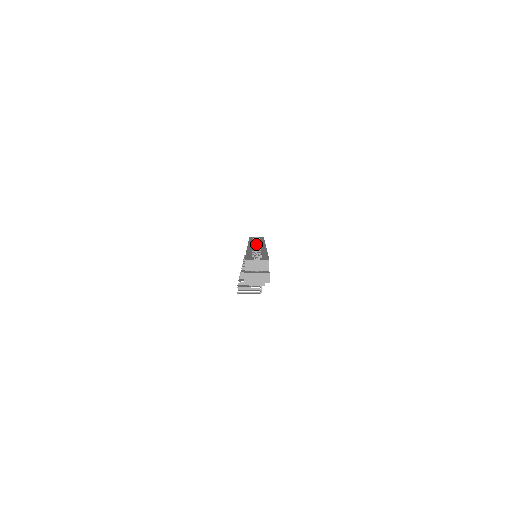
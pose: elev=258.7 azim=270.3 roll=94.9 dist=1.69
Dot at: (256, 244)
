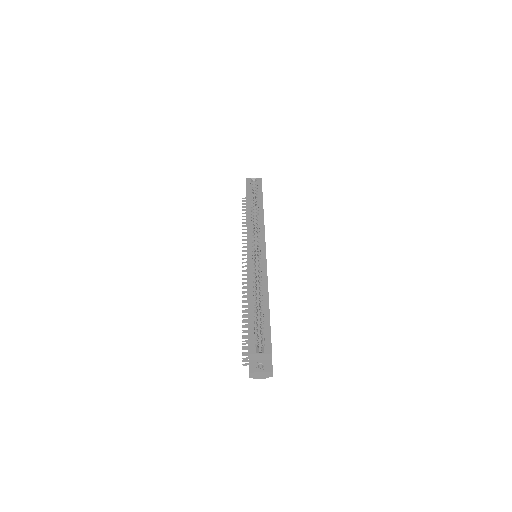
Dot at: (254, 185)
